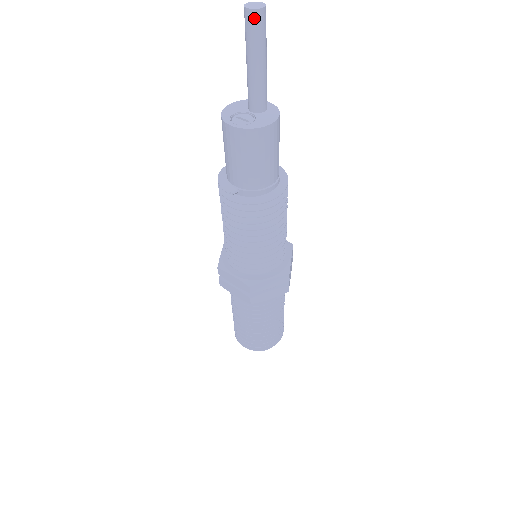
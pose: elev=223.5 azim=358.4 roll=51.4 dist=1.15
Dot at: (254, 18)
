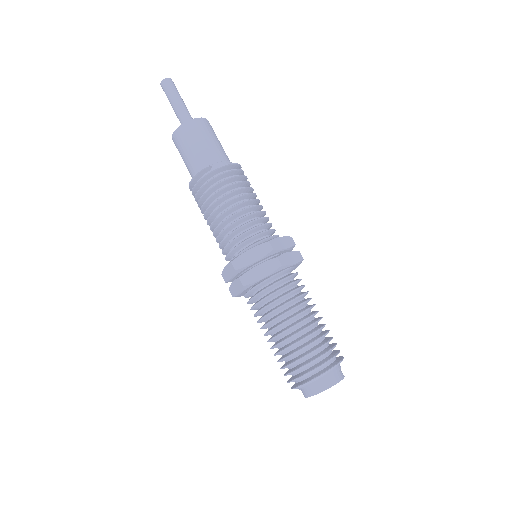
Dot at: (169, 82)
